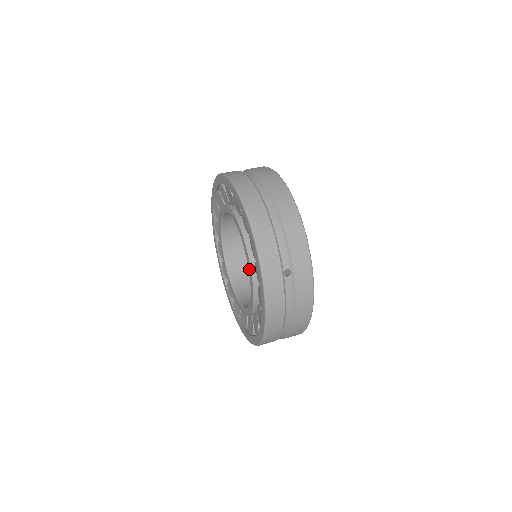
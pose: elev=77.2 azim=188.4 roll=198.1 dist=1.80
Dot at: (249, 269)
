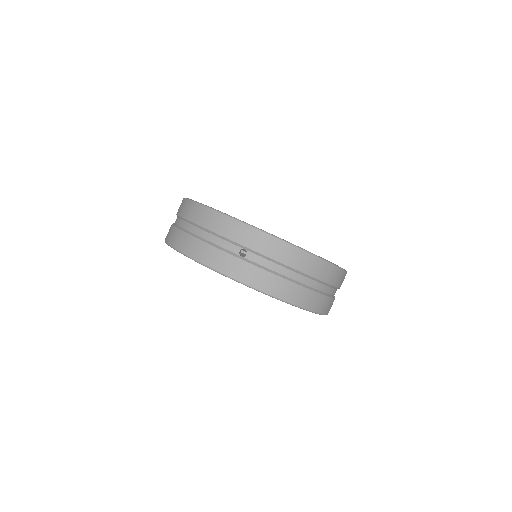
Dot at: occluded
